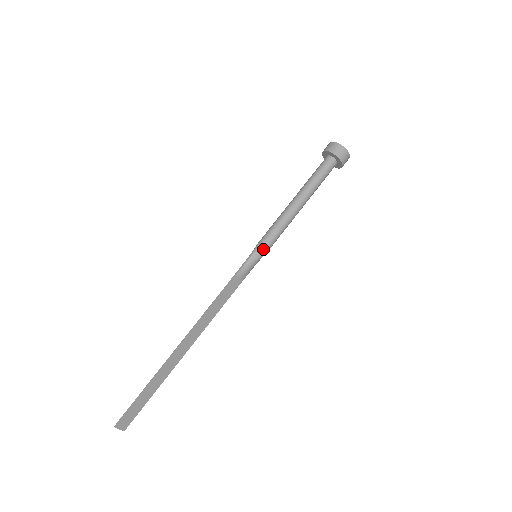
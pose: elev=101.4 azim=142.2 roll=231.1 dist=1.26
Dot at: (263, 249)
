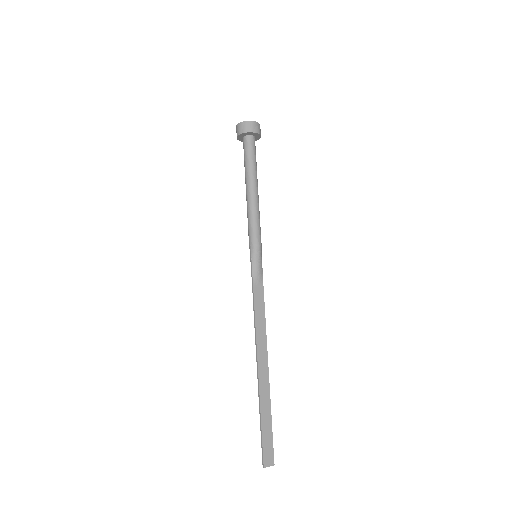
Dot at: (255, 247)
